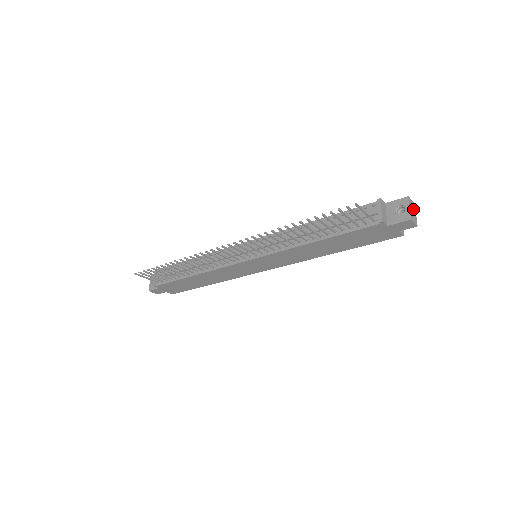
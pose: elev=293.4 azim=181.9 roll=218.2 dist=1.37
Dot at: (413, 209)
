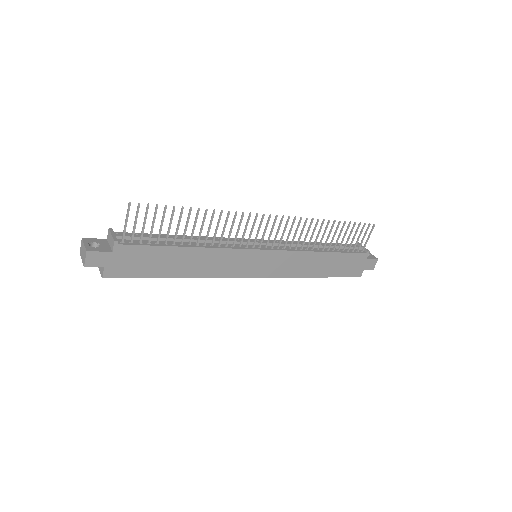
Dot at: occluded
